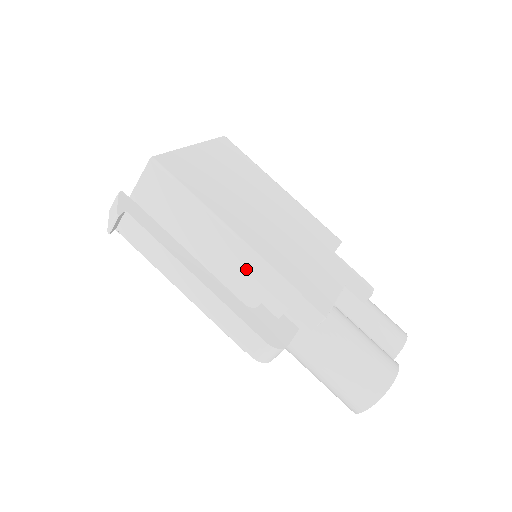
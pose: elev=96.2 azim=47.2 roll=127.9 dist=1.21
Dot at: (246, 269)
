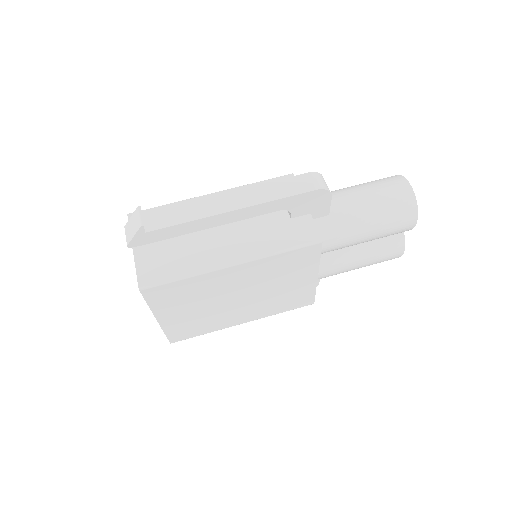
Dot at: occluded
